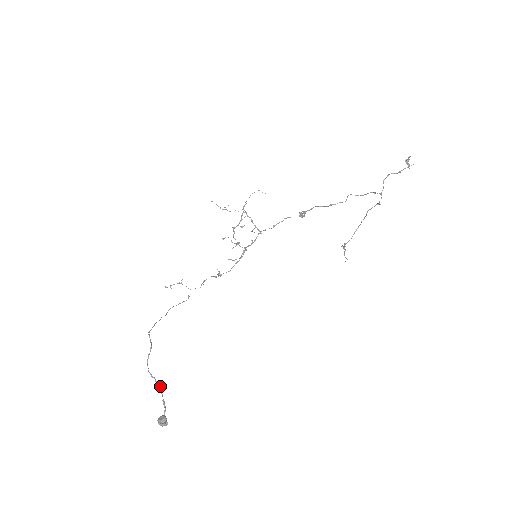
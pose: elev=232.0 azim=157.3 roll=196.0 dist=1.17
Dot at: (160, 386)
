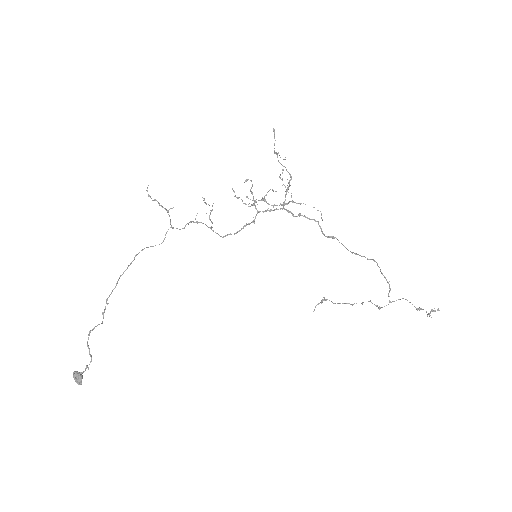
Dot at: (91, 359)
